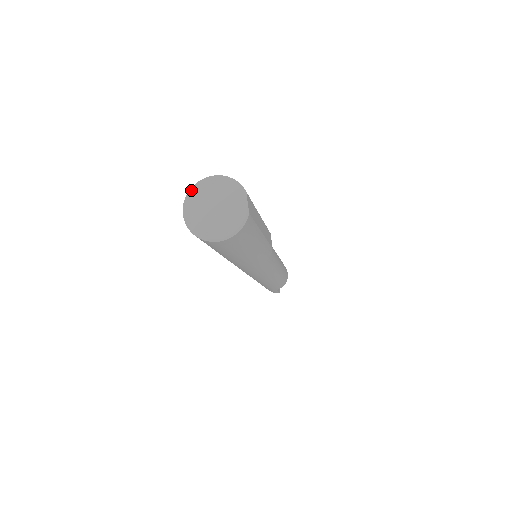
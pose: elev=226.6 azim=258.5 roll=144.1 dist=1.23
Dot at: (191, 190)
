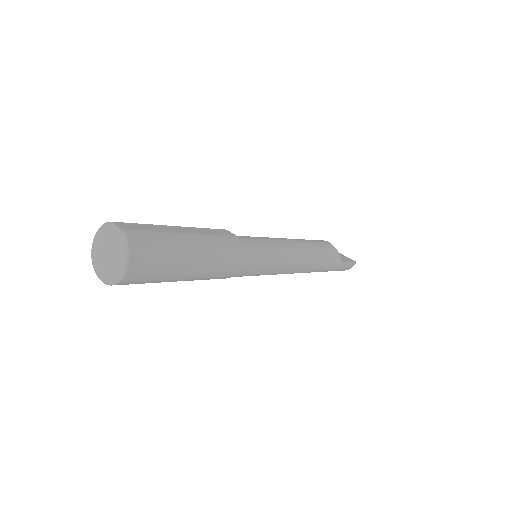
Dot at: (92, 263)
